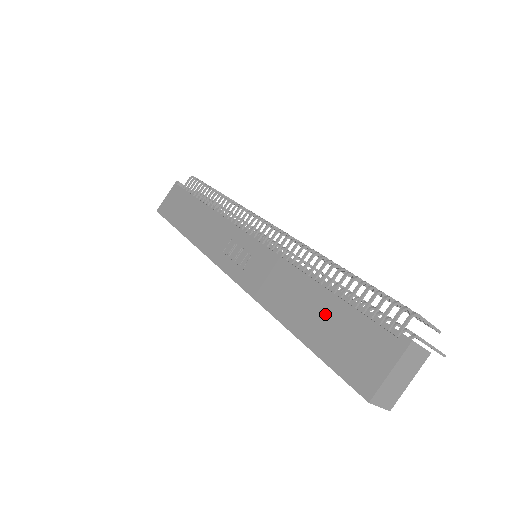
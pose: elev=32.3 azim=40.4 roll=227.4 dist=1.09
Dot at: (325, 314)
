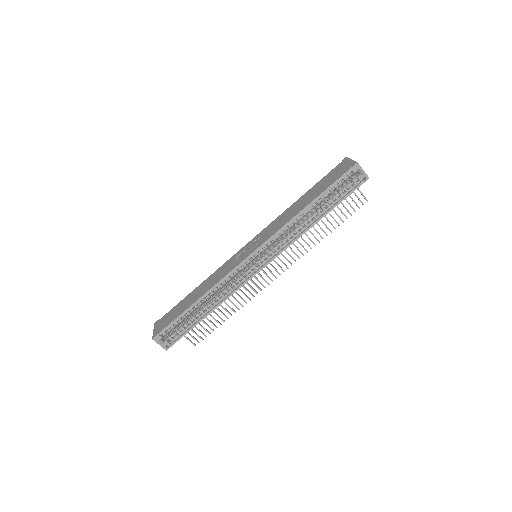
Dot at: (314, 191)
